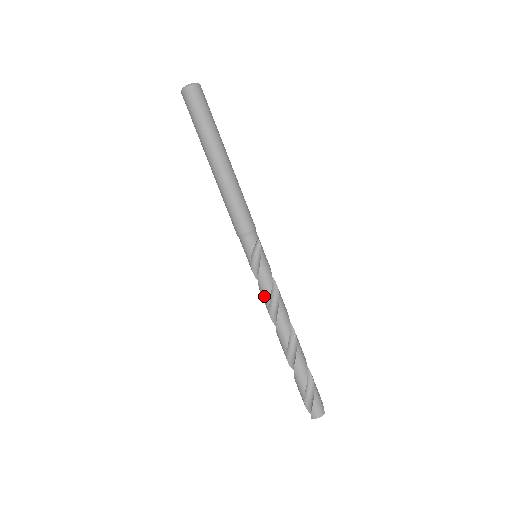
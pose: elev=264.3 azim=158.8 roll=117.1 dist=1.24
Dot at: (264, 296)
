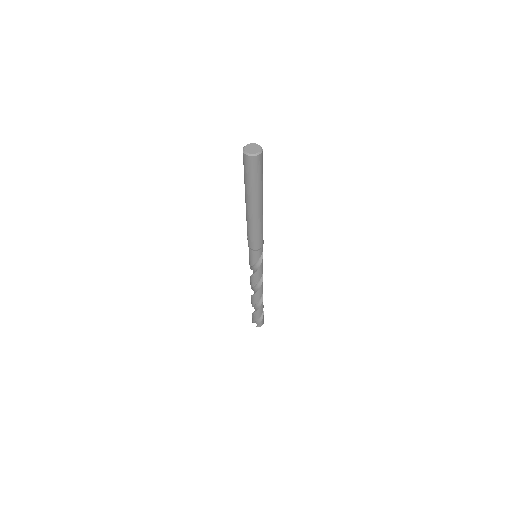
Dot at: (256, 279)
